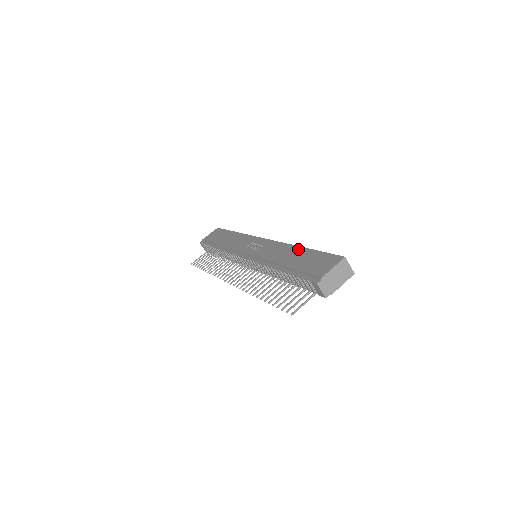
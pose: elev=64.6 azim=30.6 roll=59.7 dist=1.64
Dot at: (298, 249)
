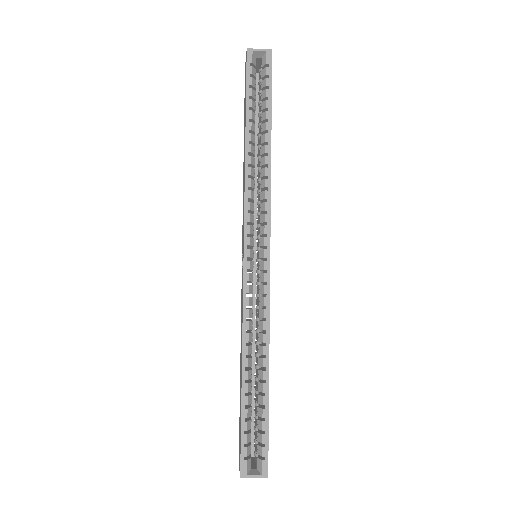
Dot at: (241, 369)
